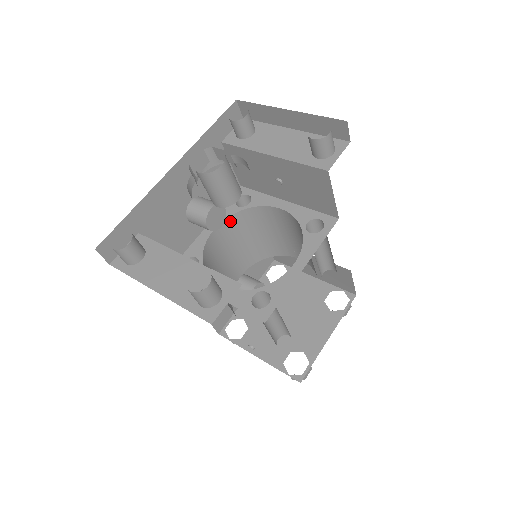
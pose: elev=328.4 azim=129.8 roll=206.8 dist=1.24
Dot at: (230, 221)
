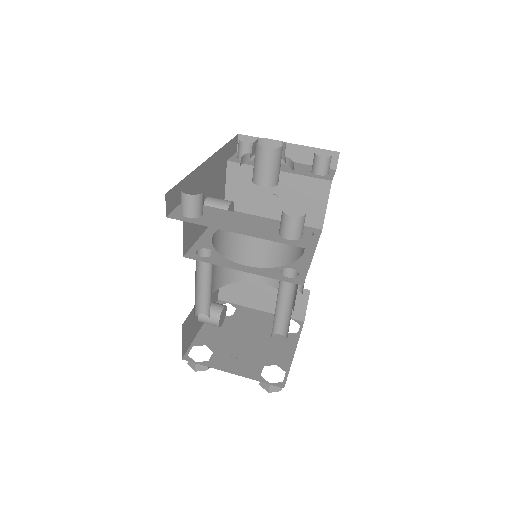
Dot at: (223, 231)
